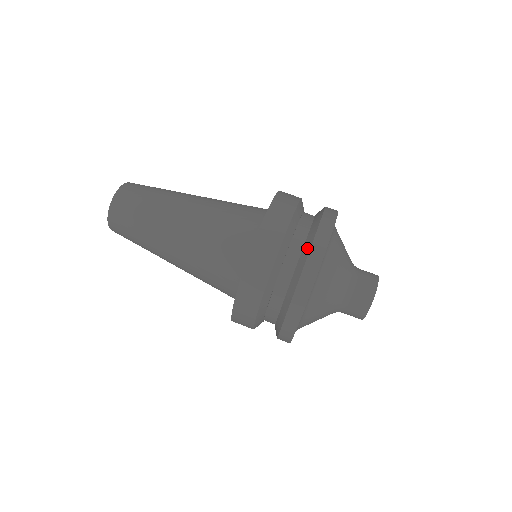
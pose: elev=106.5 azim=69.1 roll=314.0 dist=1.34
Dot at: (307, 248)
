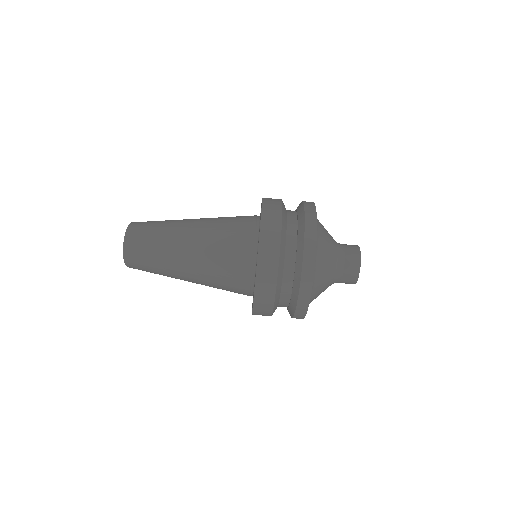
Dot at: (301, 229)
